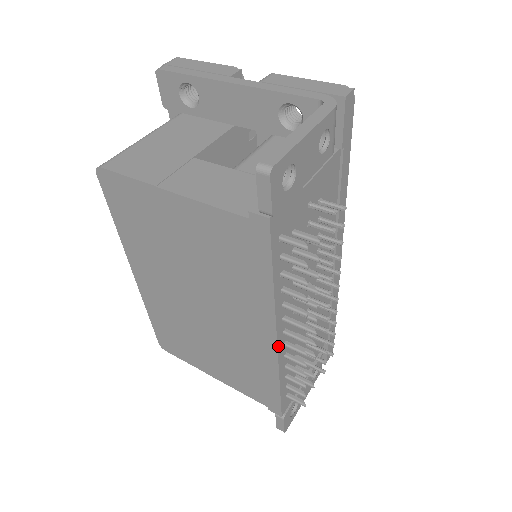
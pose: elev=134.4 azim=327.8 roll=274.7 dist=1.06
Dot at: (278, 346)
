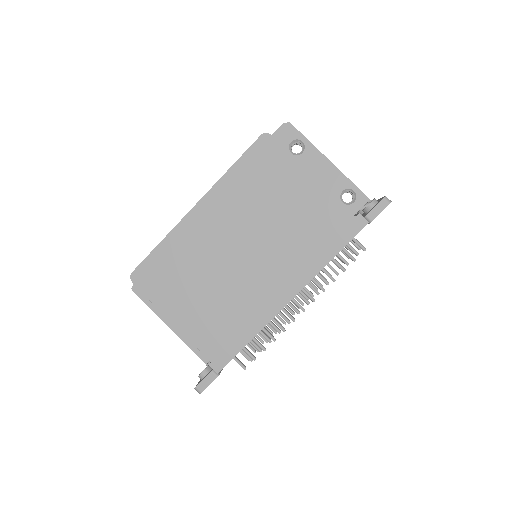
Dot at: occluded
